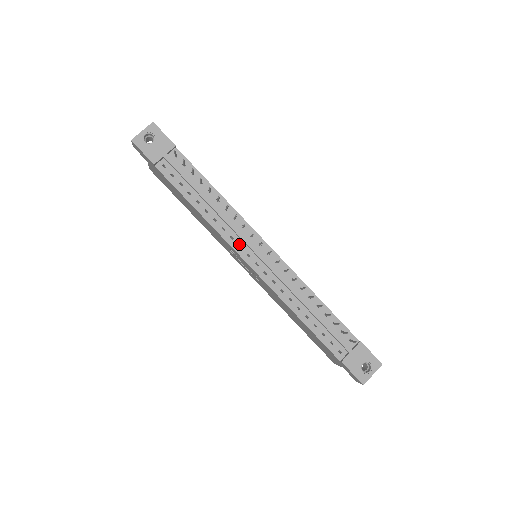
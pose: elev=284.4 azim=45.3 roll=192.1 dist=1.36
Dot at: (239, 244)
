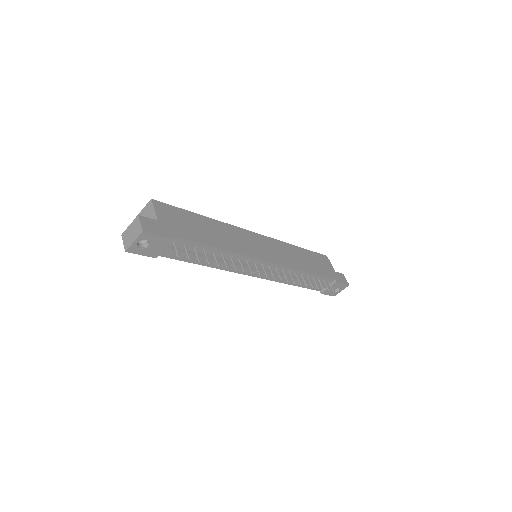
Dot at: (245, 270)
